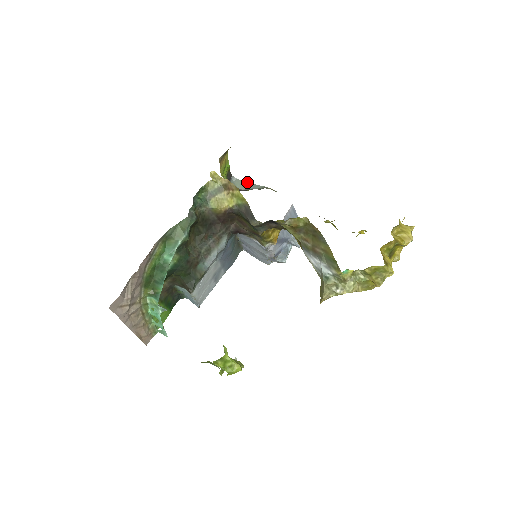
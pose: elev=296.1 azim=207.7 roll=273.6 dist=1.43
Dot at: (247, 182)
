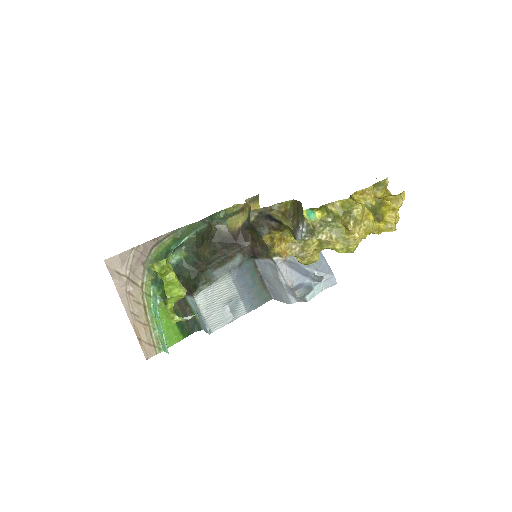
Dot at: occluded
